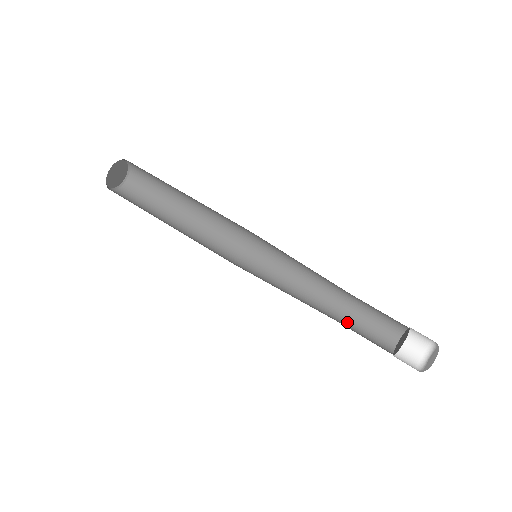
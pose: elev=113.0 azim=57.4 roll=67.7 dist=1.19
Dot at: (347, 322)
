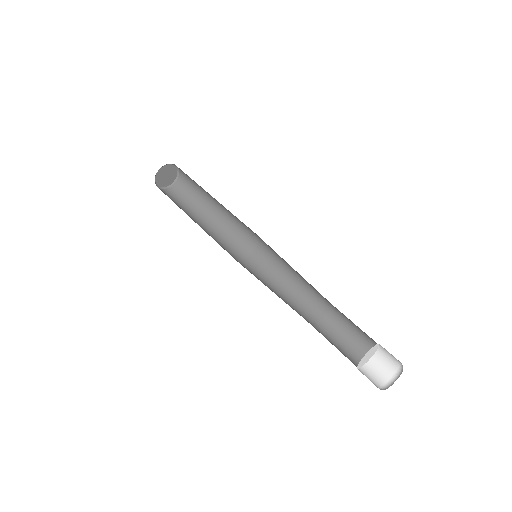
Dot at: (322, 331)
